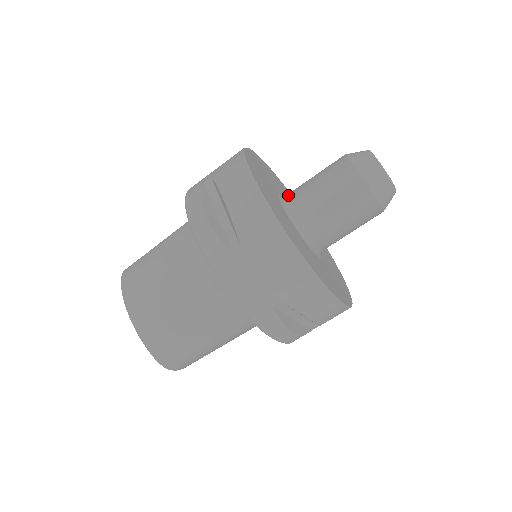
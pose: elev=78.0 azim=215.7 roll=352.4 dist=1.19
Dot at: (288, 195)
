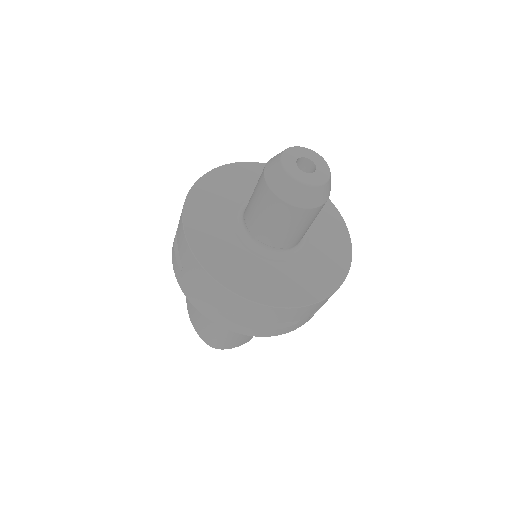
Dot at: occluded
